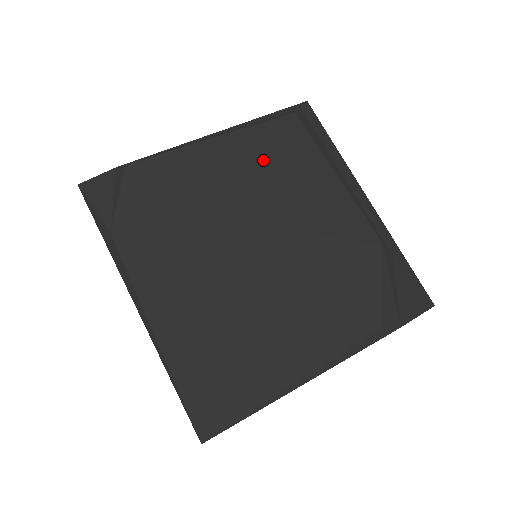
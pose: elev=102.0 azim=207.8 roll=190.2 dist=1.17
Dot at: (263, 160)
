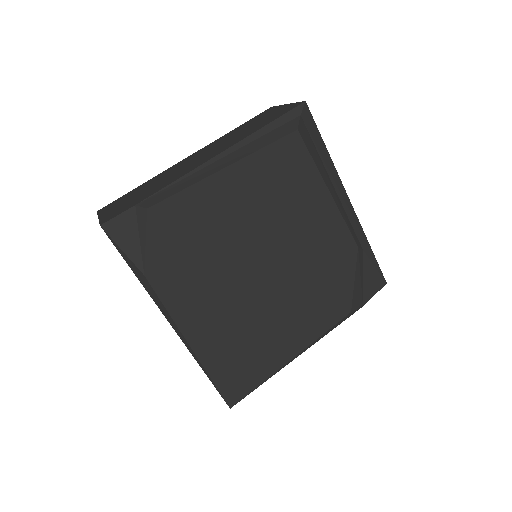
Dot at: (269, 186)
